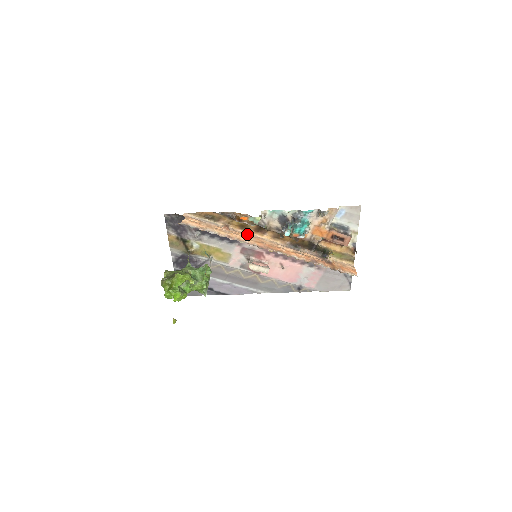
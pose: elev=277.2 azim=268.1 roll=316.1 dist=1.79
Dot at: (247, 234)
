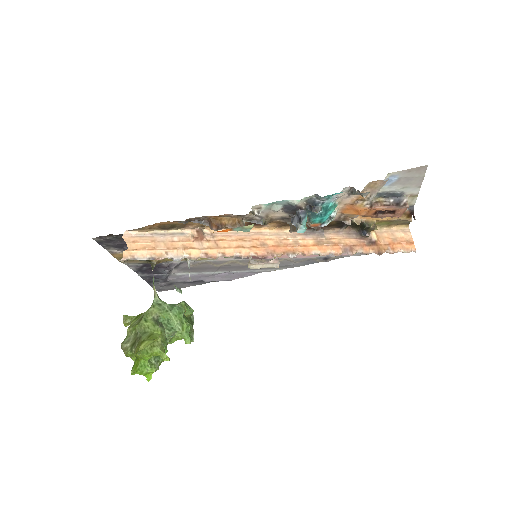
Dot at: (235, 234)
